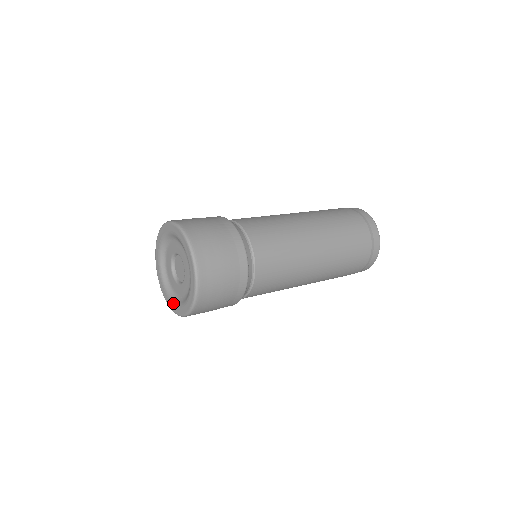
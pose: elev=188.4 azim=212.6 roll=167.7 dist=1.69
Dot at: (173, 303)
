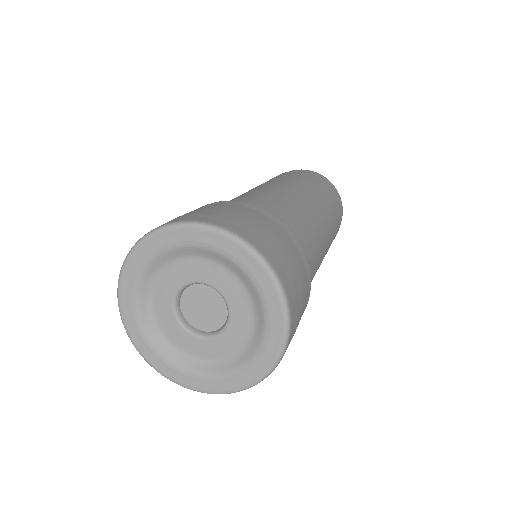
Dot at: (177, 368)
